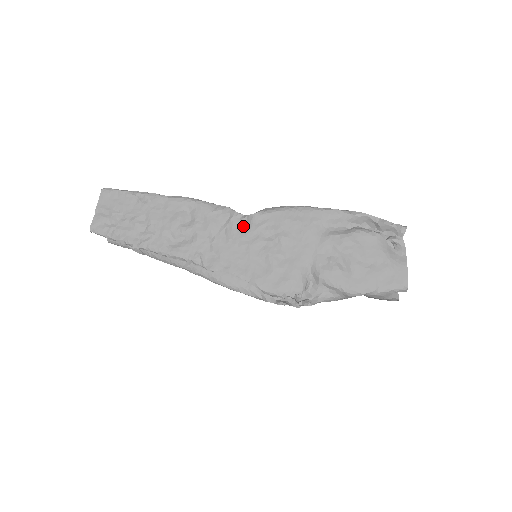
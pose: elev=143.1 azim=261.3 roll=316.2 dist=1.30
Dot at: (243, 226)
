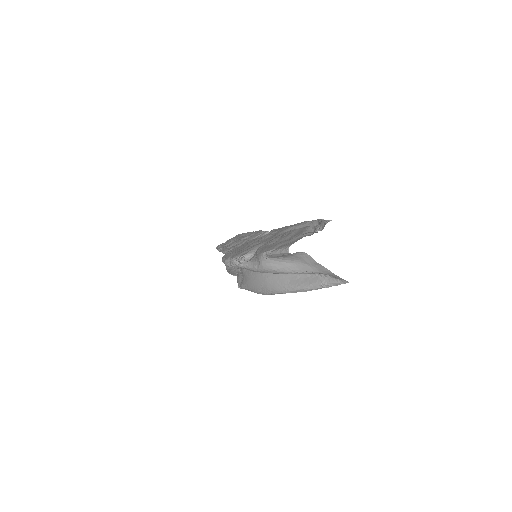
Dot at: occluded
